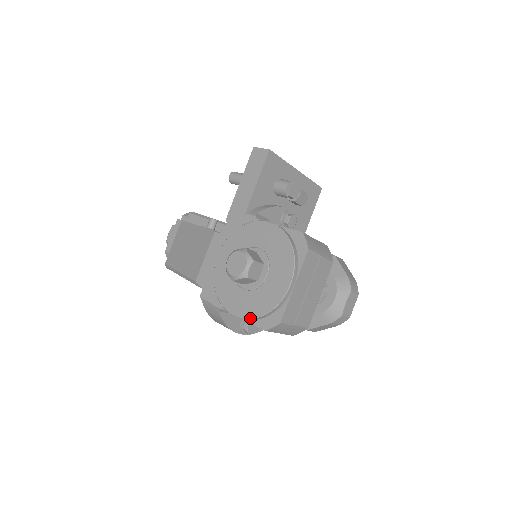
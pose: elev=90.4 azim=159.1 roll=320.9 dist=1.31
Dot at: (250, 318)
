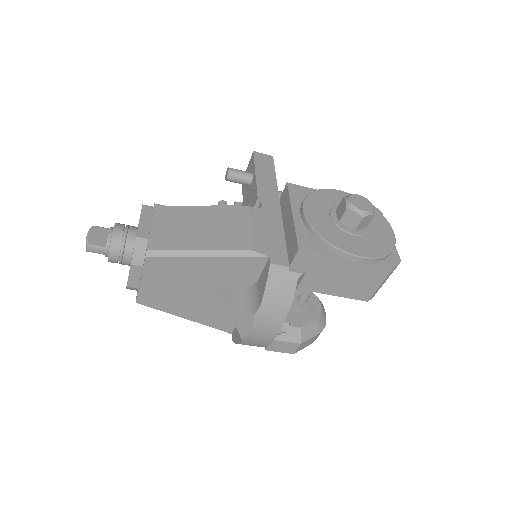
Dot at: (380, 256)
